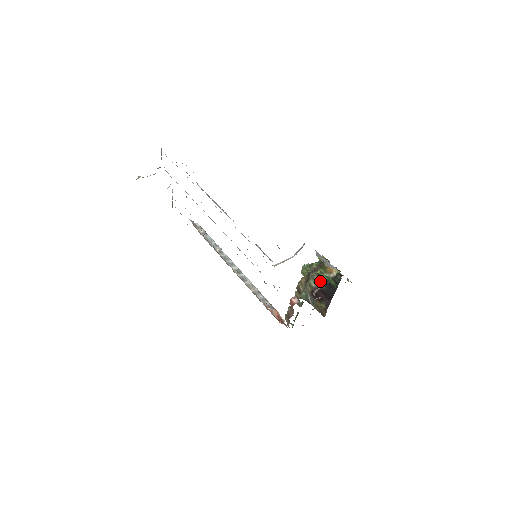
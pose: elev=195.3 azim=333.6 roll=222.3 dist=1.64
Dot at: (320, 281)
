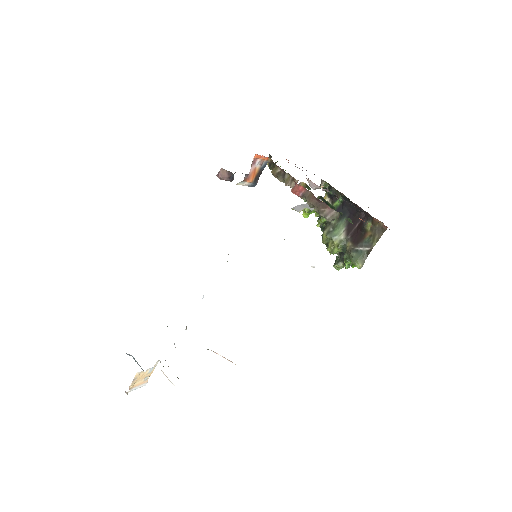
Dot at: (336, 223)
